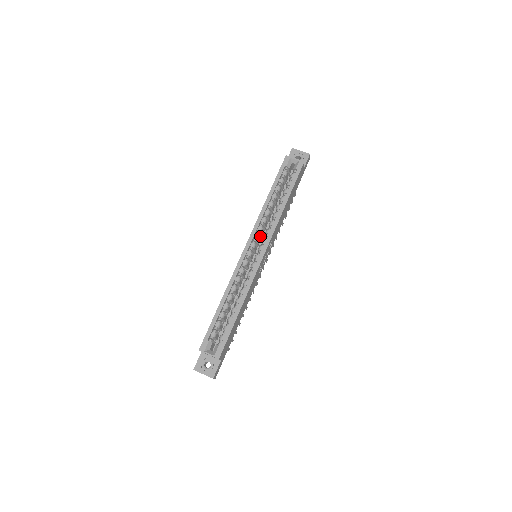
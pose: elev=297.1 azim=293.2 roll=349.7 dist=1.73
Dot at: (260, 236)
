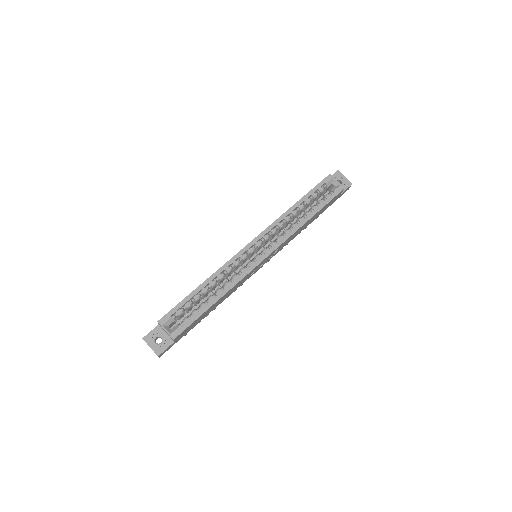
Dot at: (269, 238)
